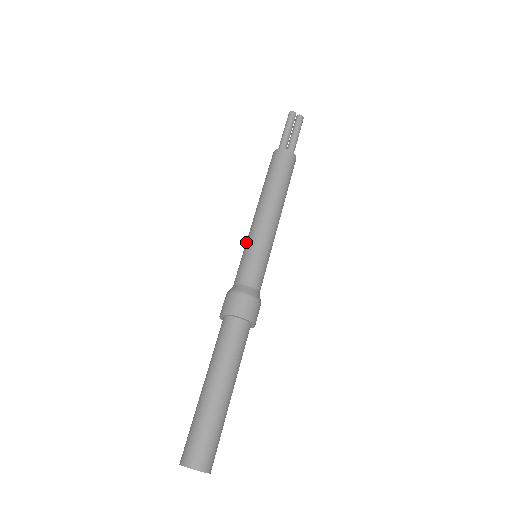
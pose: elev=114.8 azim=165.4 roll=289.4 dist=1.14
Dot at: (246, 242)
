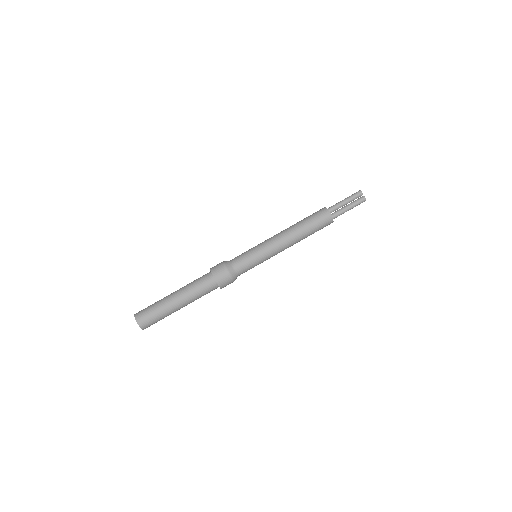
Dot at: (257, 245)
